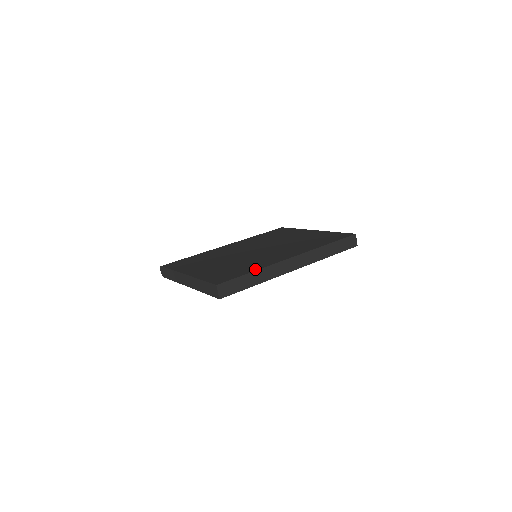
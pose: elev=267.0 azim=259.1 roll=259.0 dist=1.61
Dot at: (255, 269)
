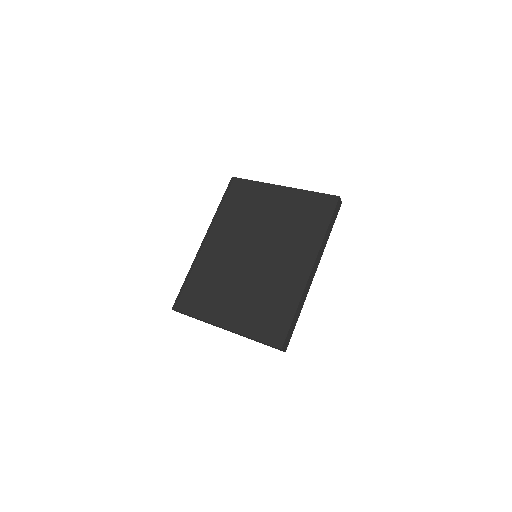
Dot at: (294, 307)
